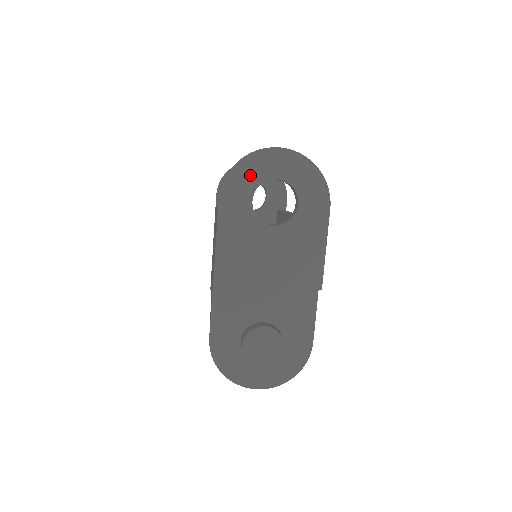
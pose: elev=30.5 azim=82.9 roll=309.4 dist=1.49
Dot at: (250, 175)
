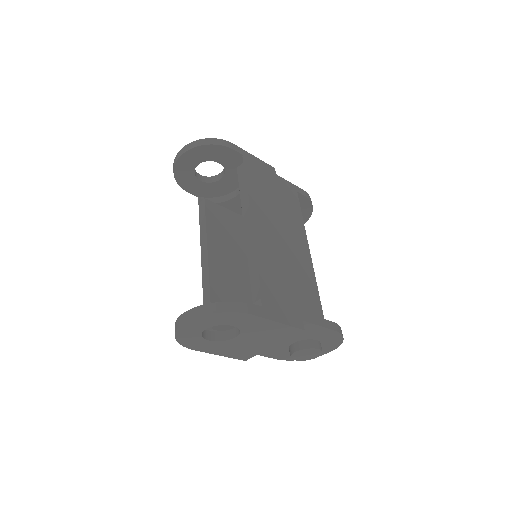
Dot at: (190, 338)
